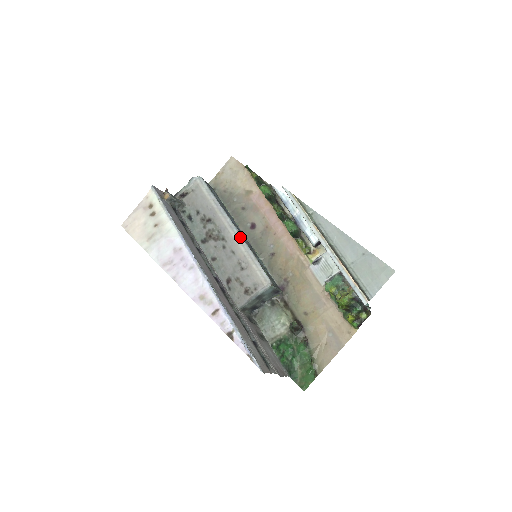
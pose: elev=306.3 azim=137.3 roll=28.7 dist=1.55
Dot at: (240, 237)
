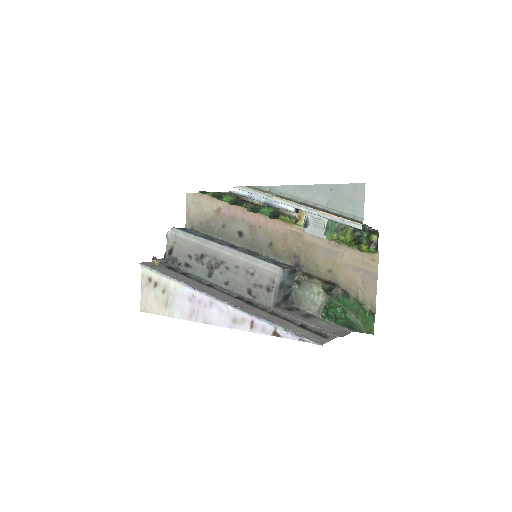
Dot at: (233, 251)
